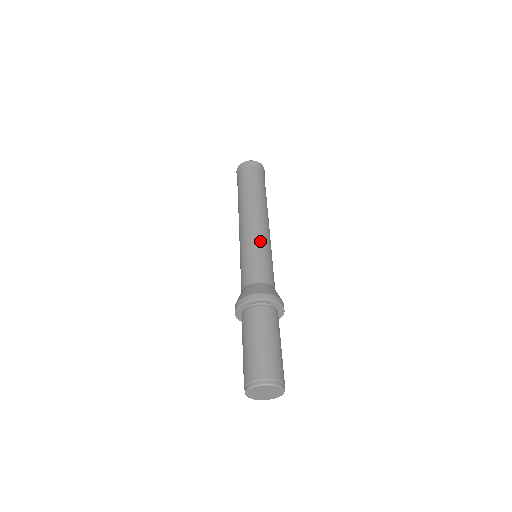
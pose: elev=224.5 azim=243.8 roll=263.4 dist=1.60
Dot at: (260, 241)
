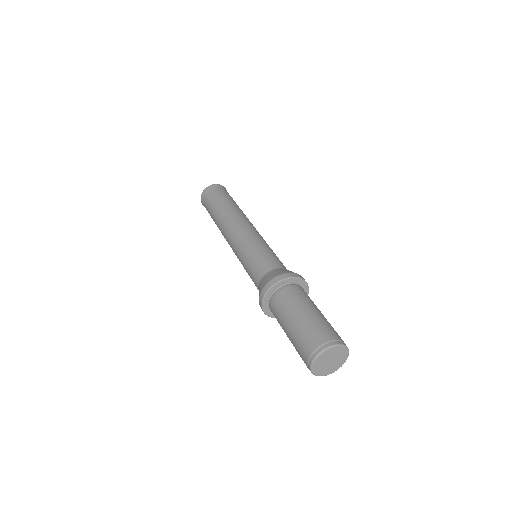
Dot at: (248, 241)
